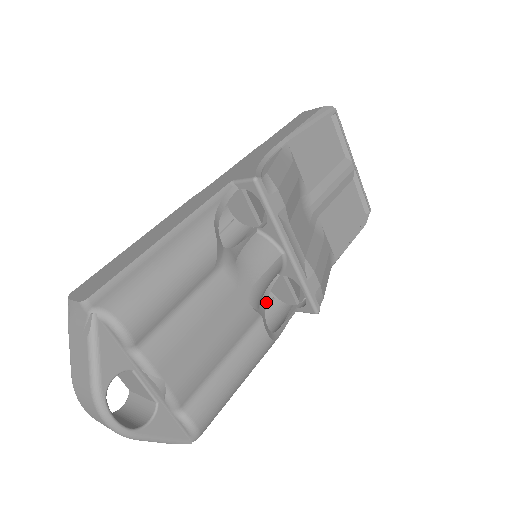
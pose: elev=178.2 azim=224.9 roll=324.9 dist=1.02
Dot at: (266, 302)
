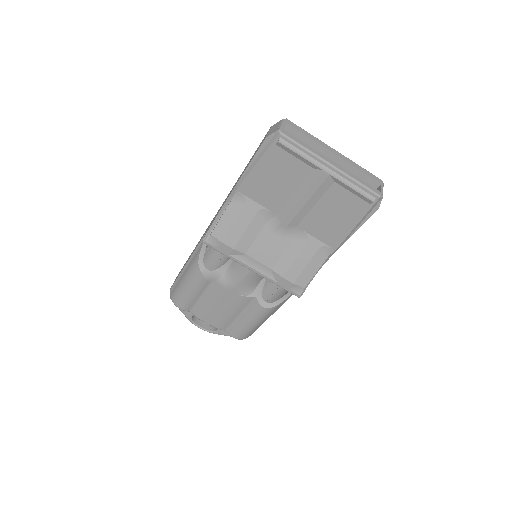
Dot at: occluded
